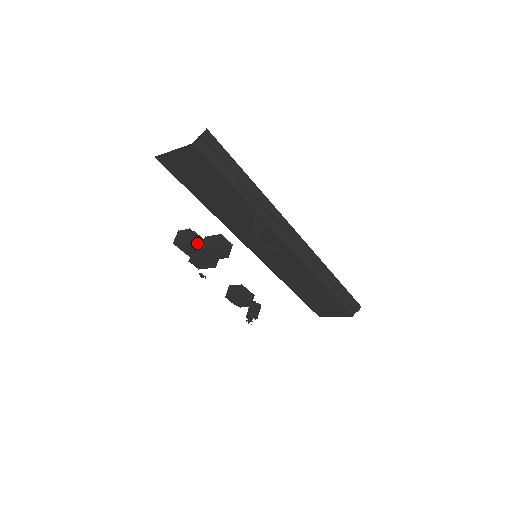
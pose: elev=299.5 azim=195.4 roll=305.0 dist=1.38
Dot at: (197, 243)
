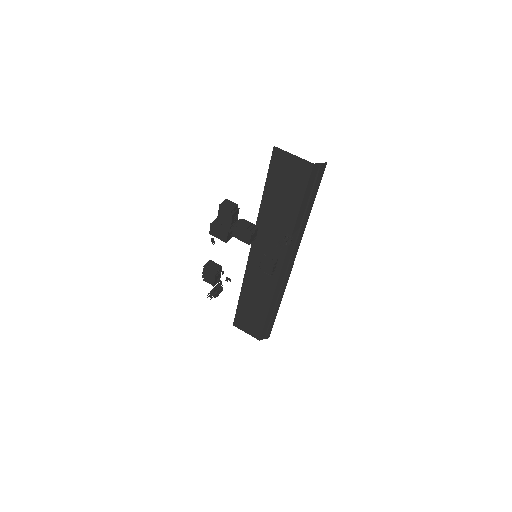
Dot at: (234, 218)
